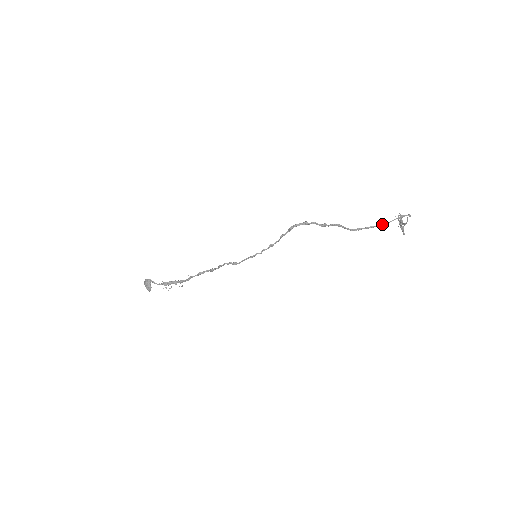
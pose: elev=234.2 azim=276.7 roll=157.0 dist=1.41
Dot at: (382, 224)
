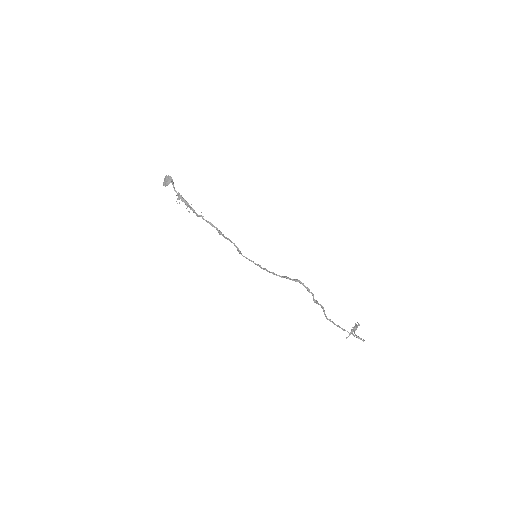
Dot at: (345, 330)
